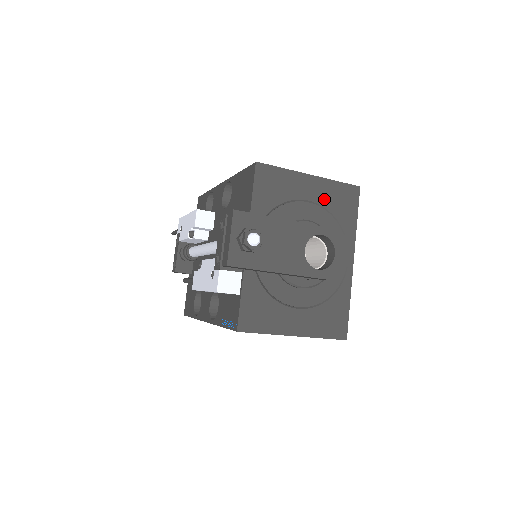
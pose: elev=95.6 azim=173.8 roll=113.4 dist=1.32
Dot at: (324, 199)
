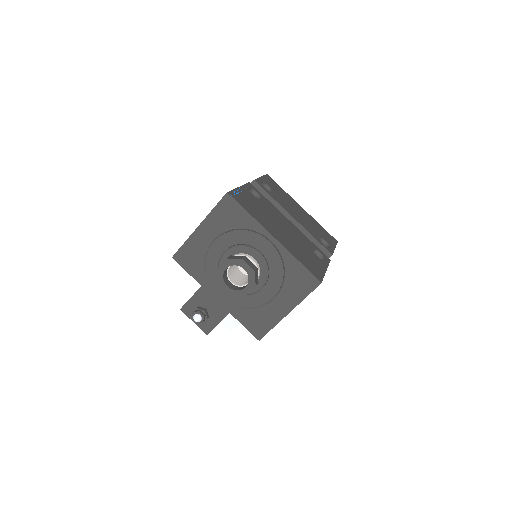
Dot at: (219, 228)
